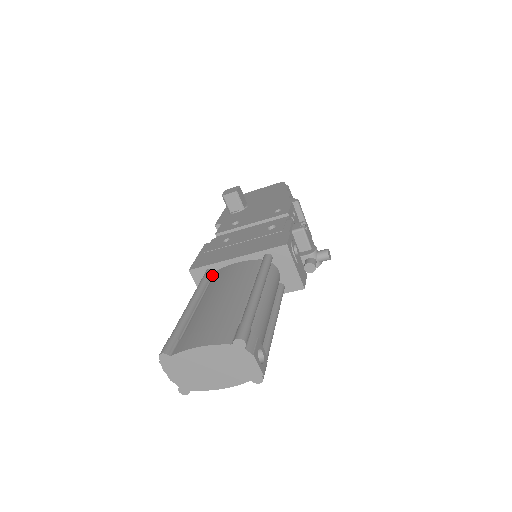
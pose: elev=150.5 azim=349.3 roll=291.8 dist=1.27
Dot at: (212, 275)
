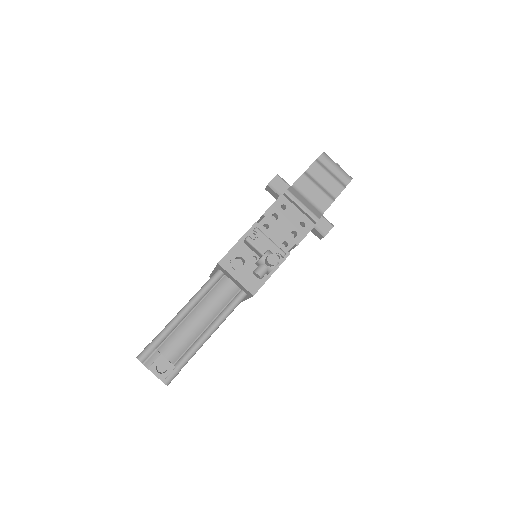
Dot at: occluded
